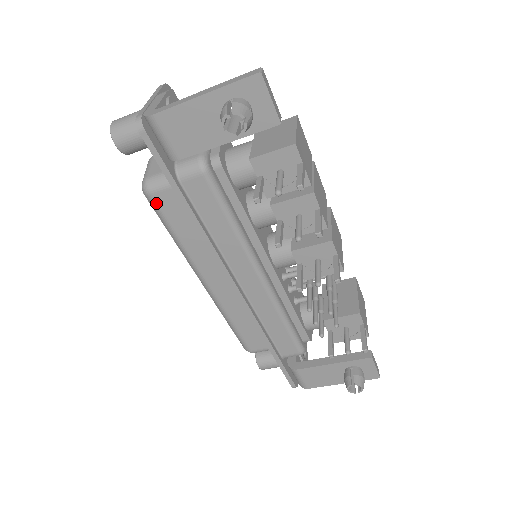
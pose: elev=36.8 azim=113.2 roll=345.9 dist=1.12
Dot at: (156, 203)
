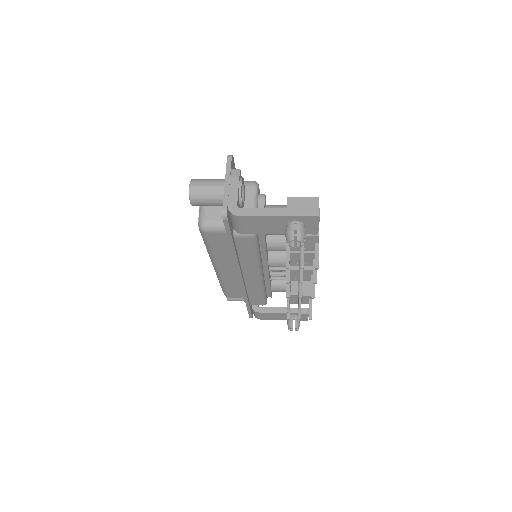
Dot at: (207, 236)
